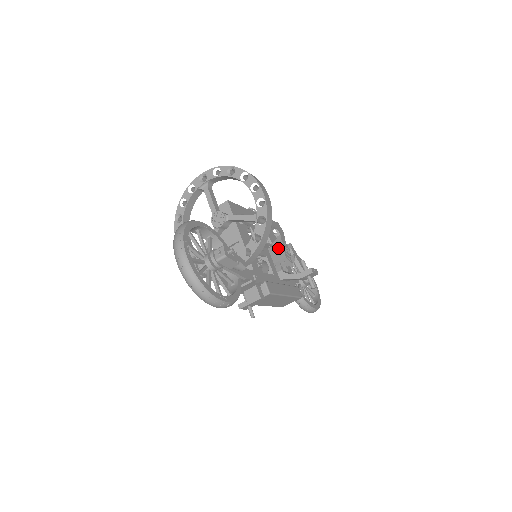
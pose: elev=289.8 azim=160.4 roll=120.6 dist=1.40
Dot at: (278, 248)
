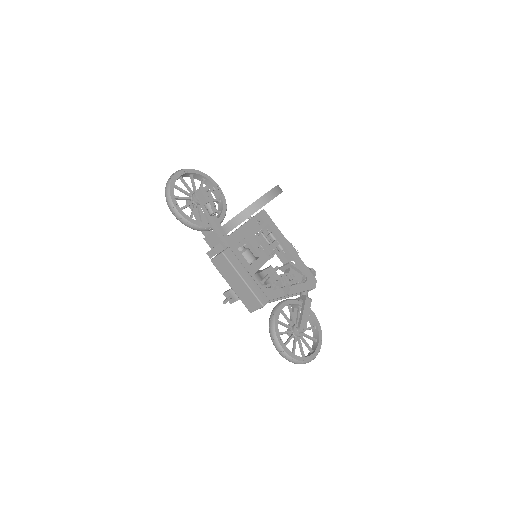
Dot at: occluded
